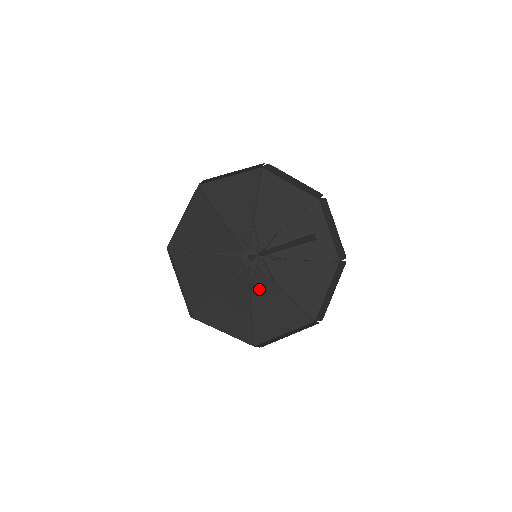
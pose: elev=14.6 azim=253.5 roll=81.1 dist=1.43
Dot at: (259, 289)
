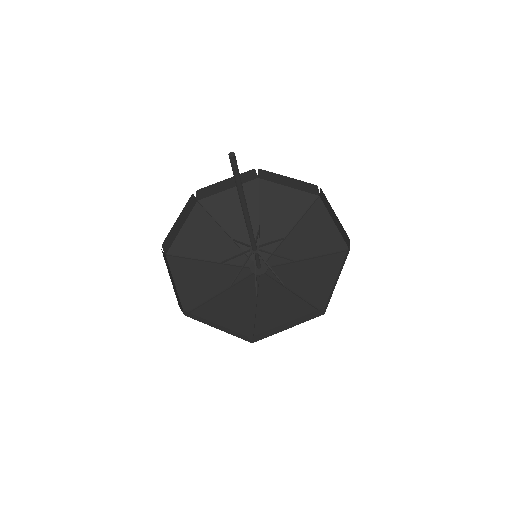
Dot at: (267, 293)
